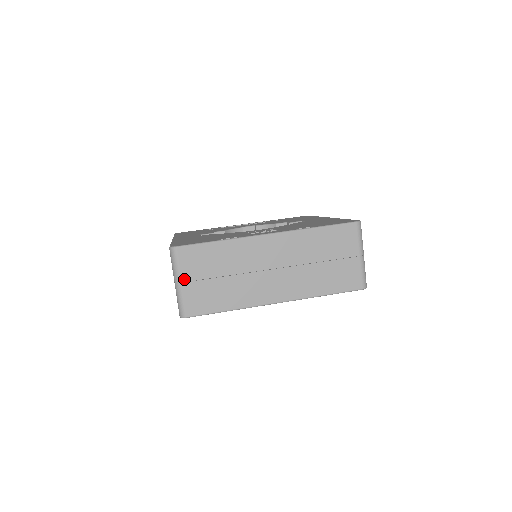
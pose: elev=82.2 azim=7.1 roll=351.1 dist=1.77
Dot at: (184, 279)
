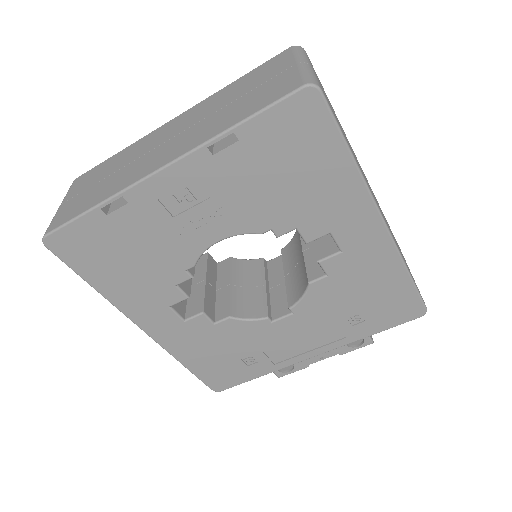
Dot at: (66, 200)
